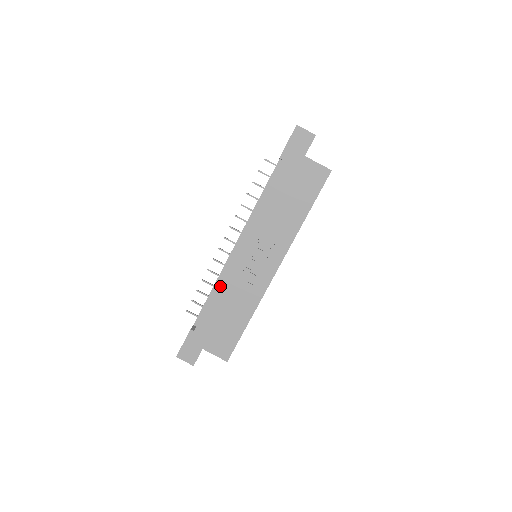
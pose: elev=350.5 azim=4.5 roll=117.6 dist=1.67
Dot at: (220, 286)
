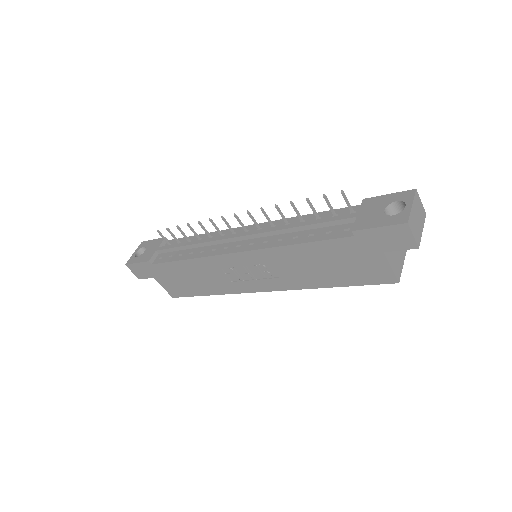
Dot at: (197, 260)
